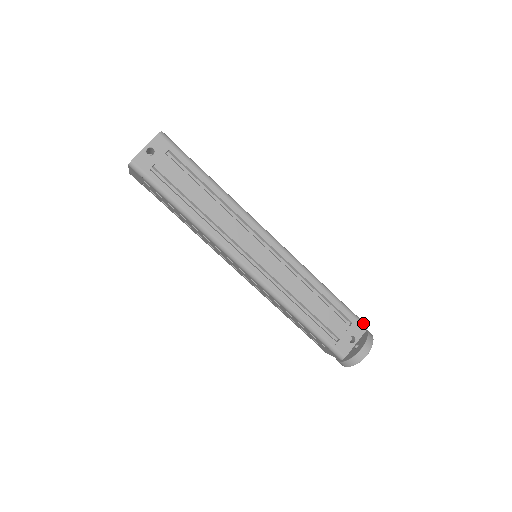
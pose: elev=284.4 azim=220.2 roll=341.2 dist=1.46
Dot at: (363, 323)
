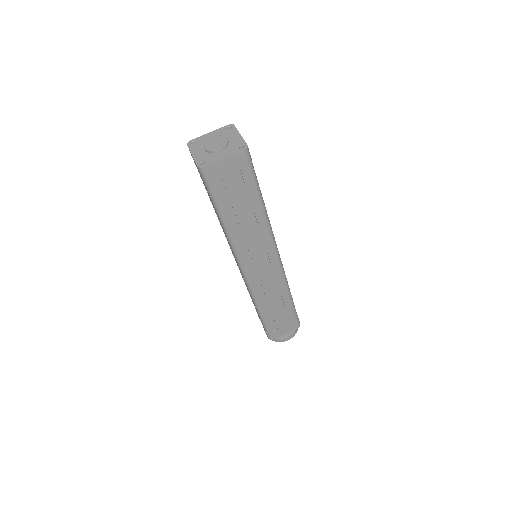
Dot at: occluded
